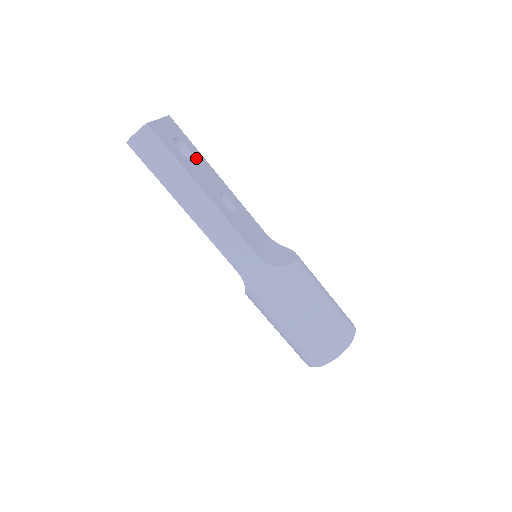
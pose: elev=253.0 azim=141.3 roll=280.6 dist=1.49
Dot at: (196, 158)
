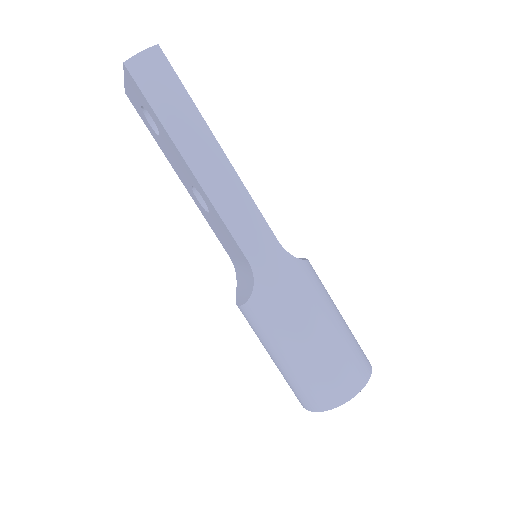
Dot at: occluded
